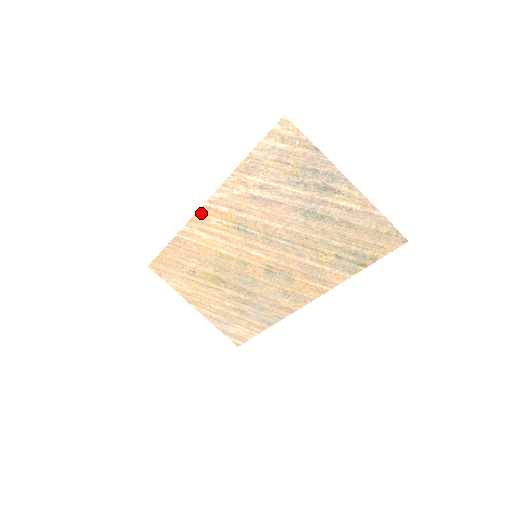
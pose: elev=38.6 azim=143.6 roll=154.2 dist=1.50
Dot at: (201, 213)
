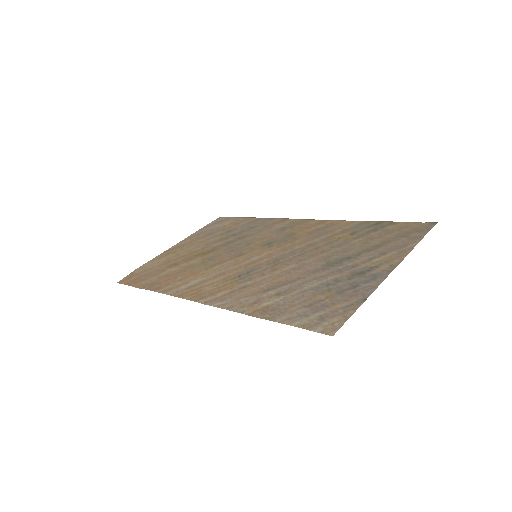
Dot at: (192, 297)
